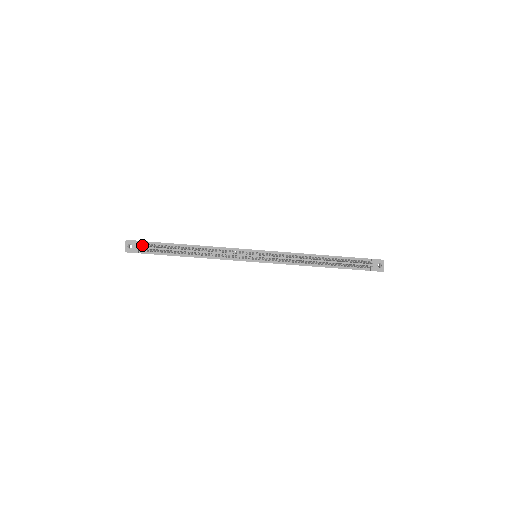
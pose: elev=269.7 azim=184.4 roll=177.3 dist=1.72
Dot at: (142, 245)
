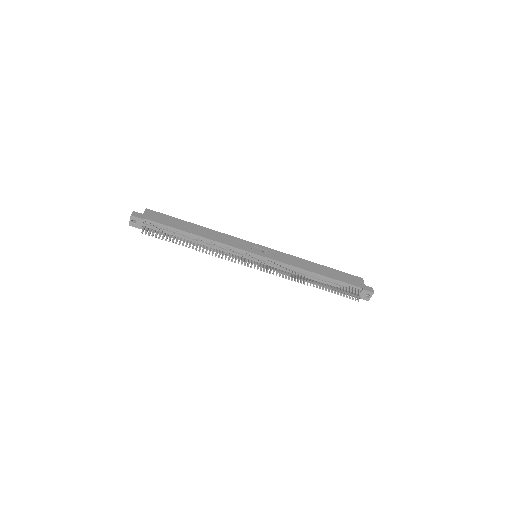
Dot at: (146, 231)
